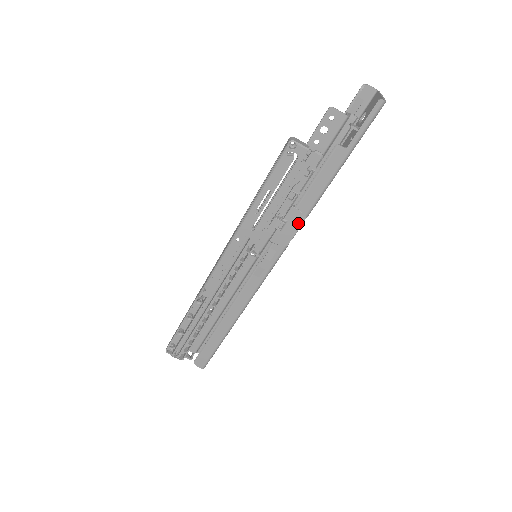
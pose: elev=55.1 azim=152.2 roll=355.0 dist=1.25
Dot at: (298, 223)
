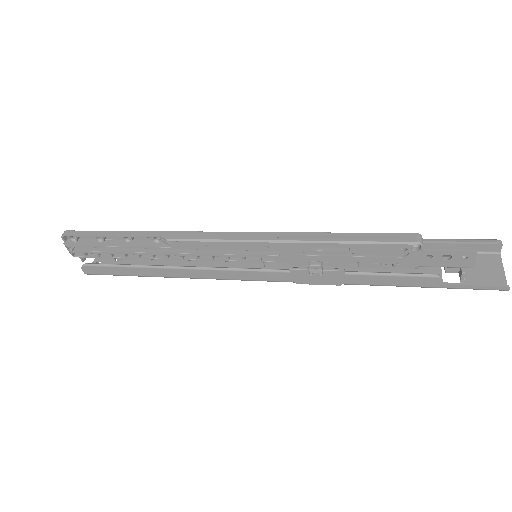
Dot at: (329, 282)
